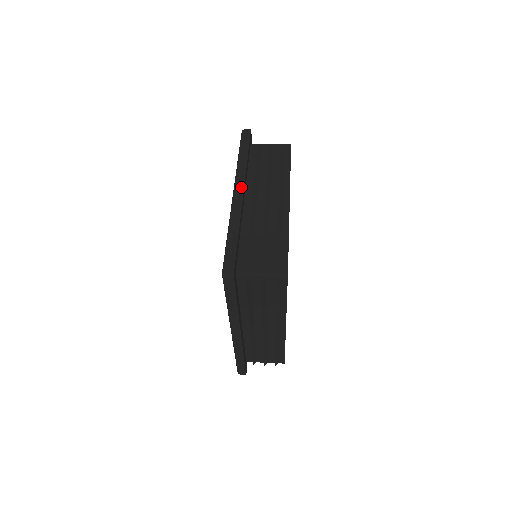
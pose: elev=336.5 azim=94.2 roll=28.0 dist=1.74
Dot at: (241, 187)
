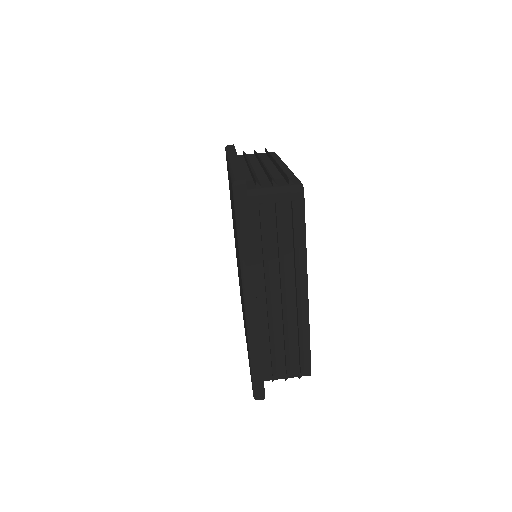
Dot at: (253, 298)
